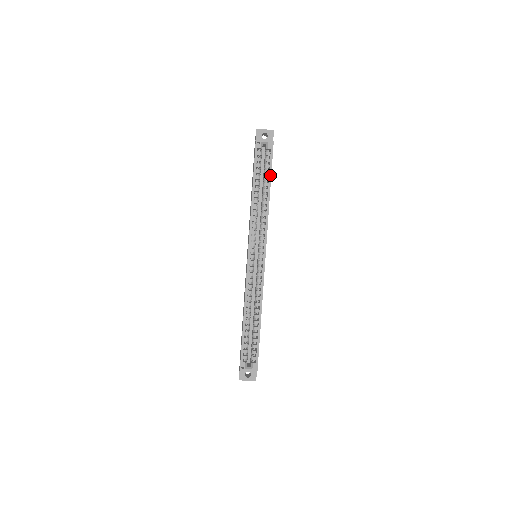
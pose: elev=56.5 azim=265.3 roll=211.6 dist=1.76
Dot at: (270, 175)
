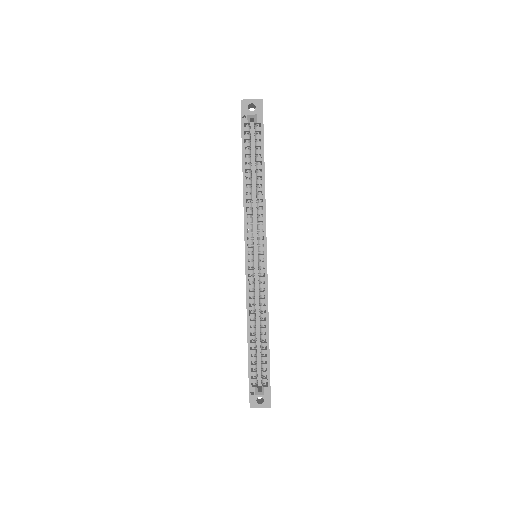
Dot at: (263, 155)
